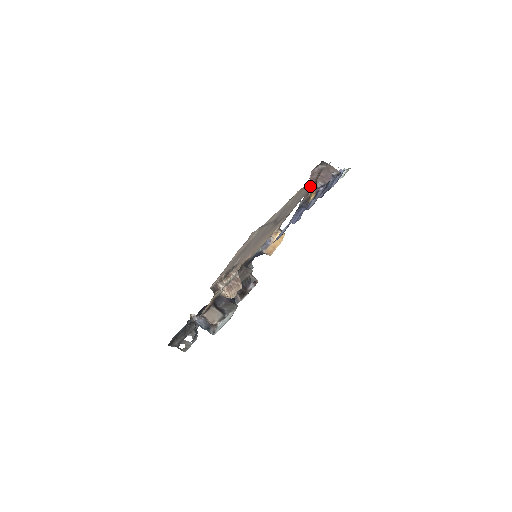
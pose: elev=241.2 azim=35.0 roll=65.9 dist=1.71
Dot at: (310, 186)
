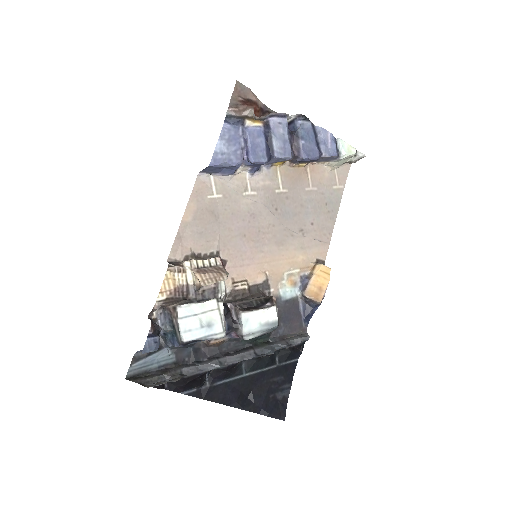
Dot at: (233, 98)
